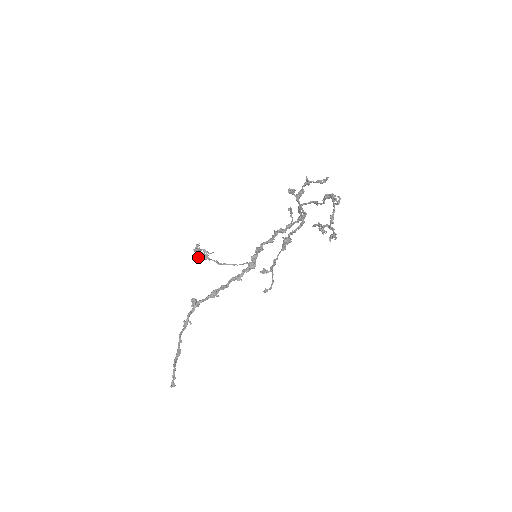
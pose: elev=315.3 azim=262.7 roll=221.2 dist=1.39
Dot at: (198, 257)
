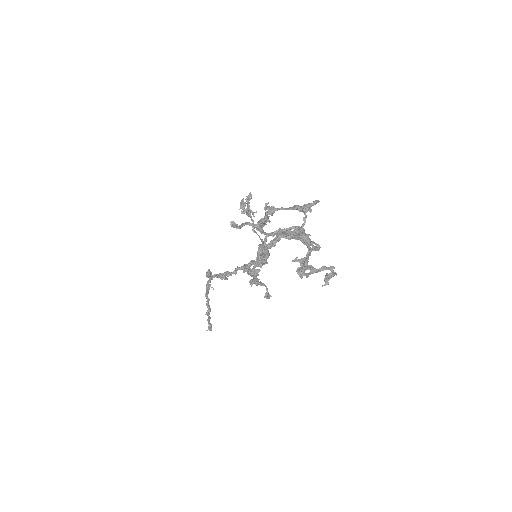
Dot at: (243, 212)
